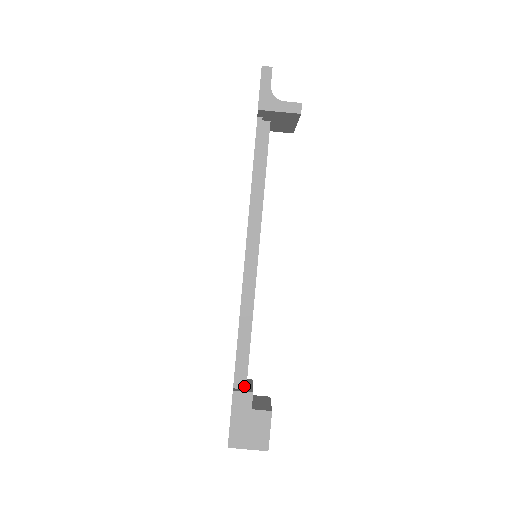
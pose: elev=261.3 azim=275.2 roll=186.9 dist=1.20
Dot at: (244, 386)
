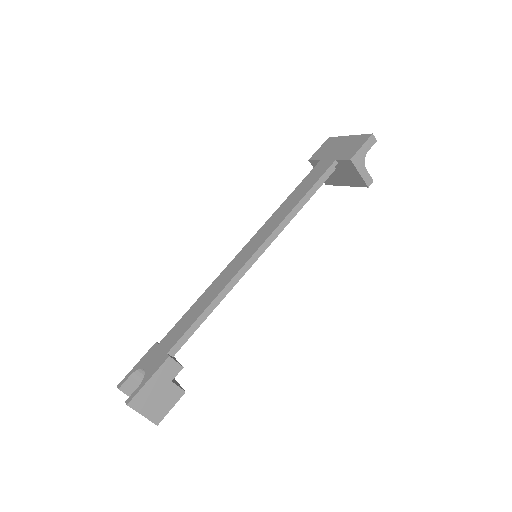
Dot at: (172, 356)
